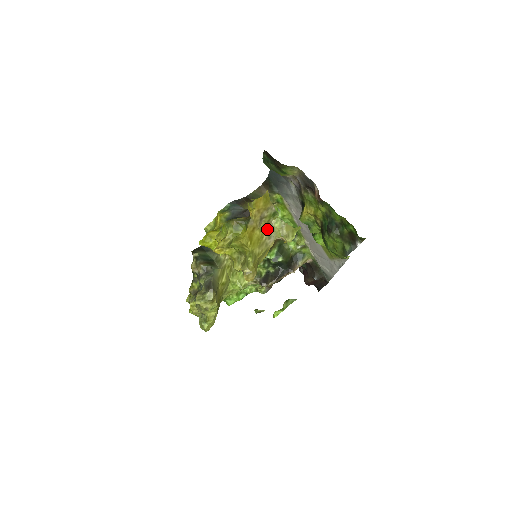
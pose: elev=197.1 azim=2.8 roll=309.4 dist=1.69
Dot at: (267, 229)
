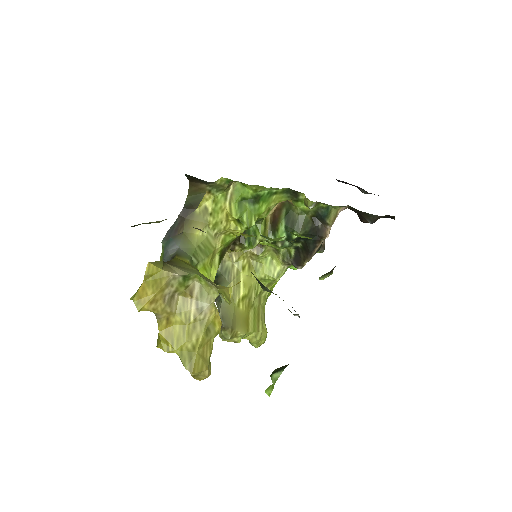
Dot at: (191, 300)
